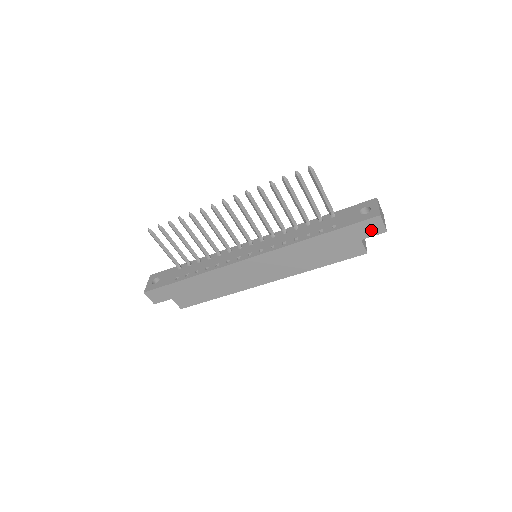
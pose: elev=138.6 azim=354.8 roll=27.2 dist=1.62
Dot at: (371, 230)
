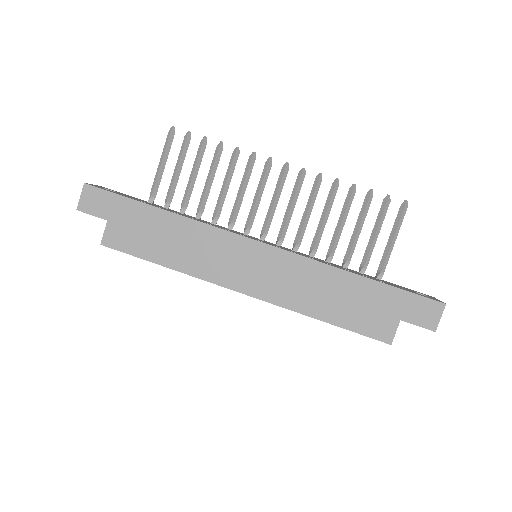
Dot at: (421, 316)
